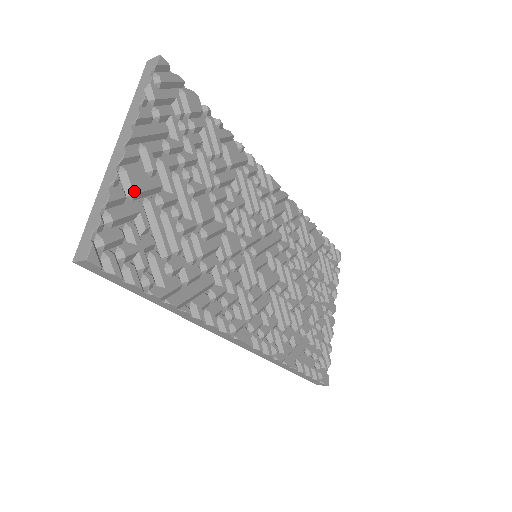
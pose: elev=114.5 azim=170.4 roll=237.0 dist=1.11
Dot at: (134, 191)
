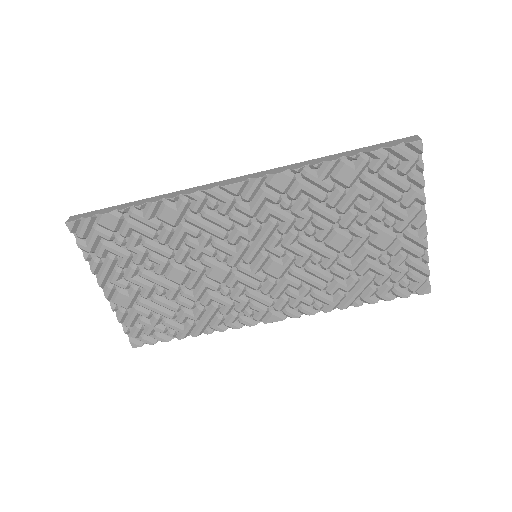
Dot at: (126, 307)
